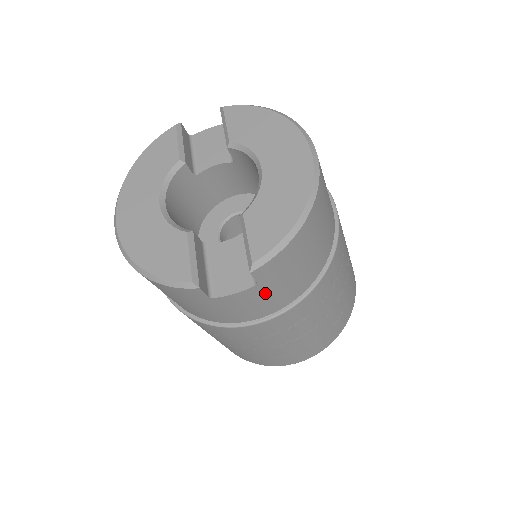
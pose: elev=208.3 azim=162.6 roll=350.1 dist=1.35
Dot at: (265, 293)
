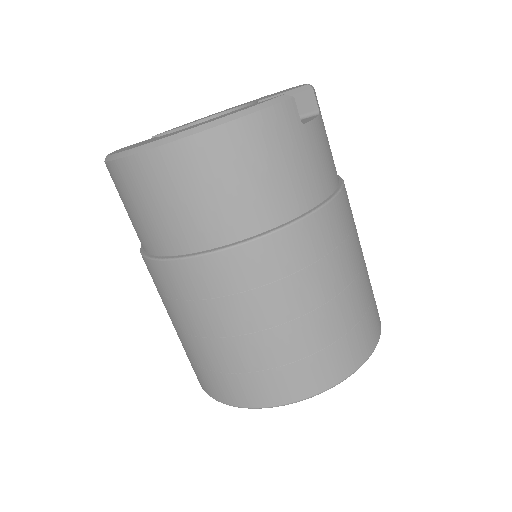
Dot at: (326, 137)
